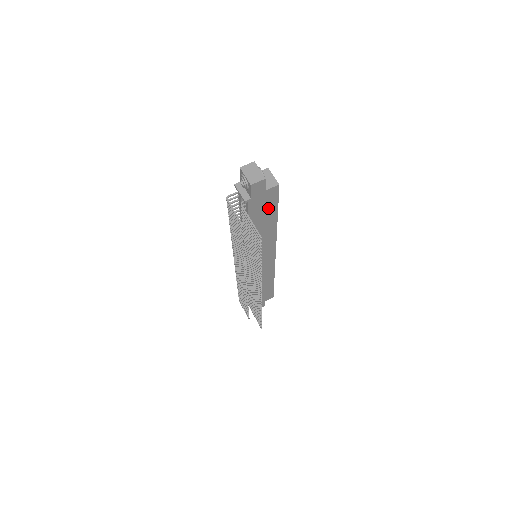
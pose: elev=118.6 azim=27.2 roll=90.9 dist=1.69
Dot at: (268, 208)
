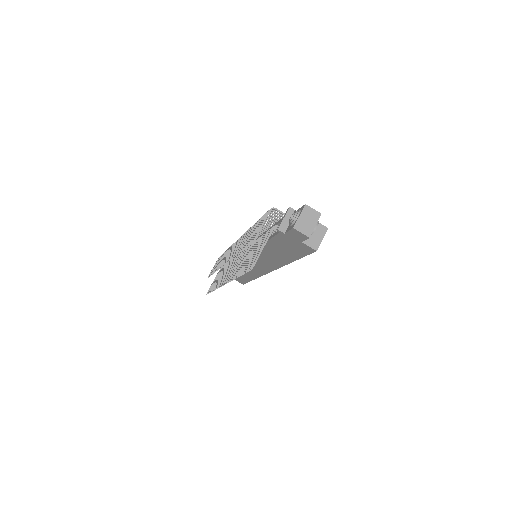
Dot at: (293, 250)
